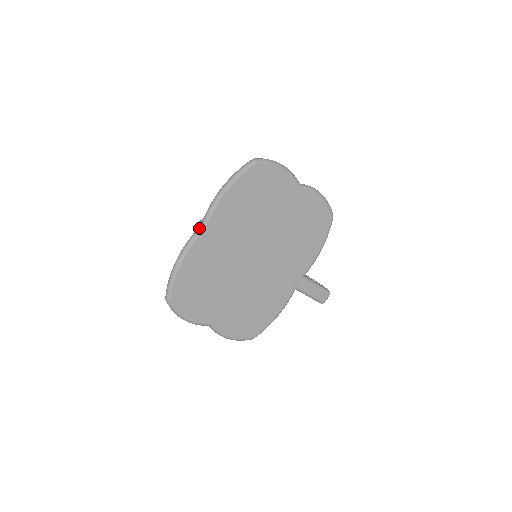
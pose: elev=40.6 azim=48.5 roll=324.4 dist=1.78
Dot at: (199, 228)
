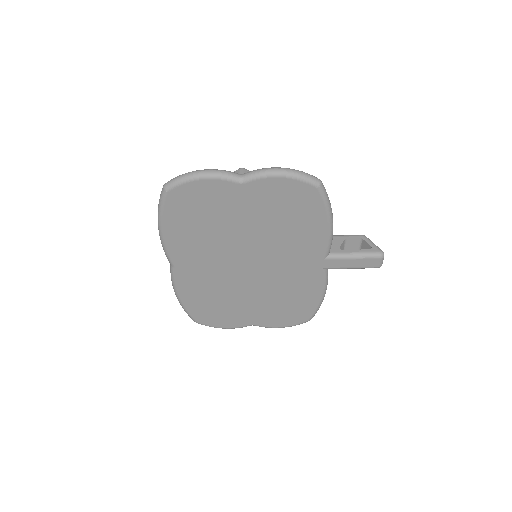
Dot at: (170, 266)
